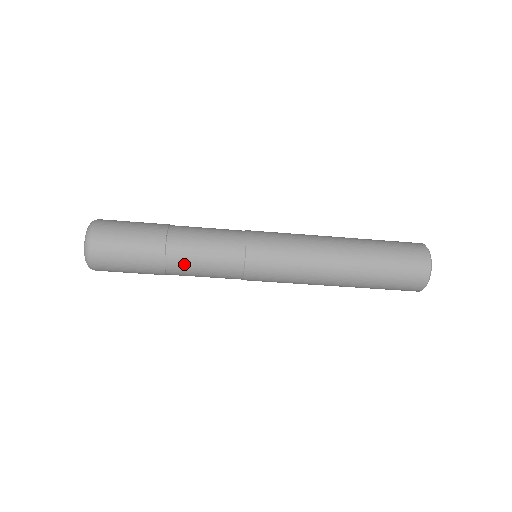
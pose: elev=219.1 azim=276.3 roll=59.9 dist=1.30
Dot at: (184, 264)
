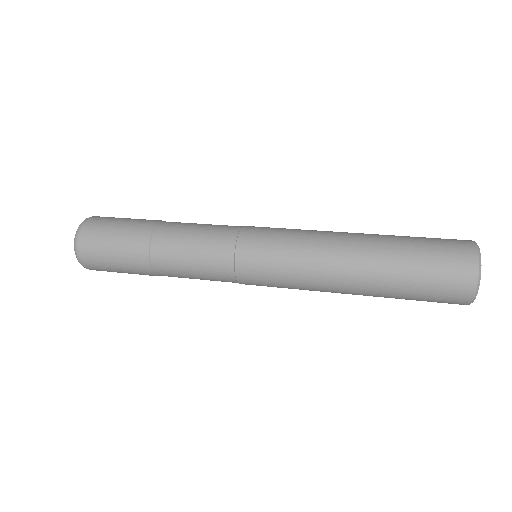
Dot at: occluded
